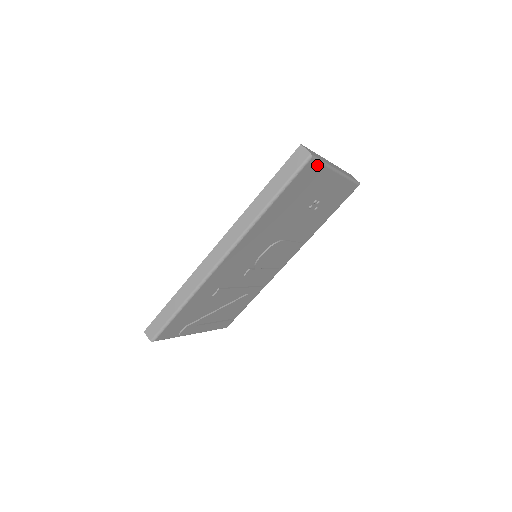
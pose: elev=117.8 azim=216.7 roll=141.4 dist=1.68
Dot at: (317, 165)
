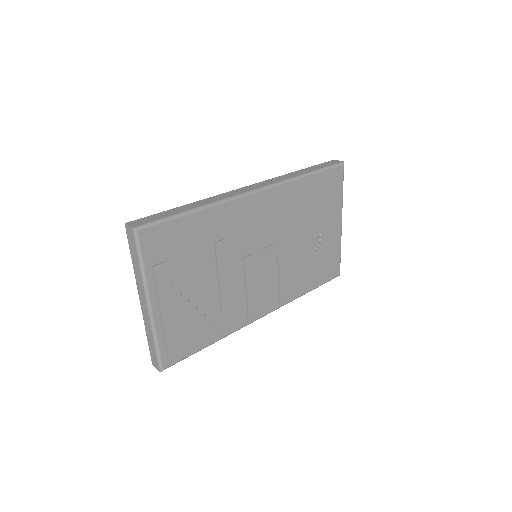
Dot at: (341, 181)
